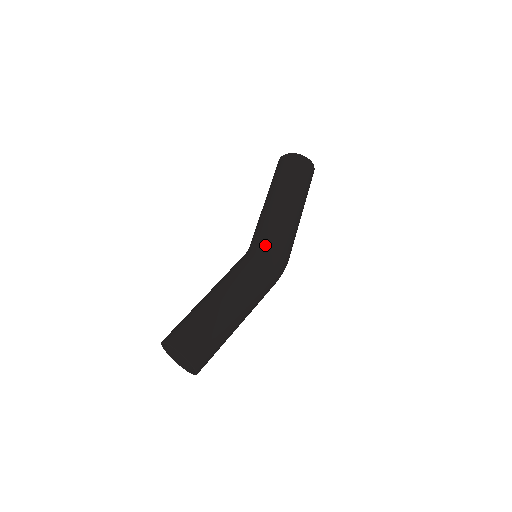
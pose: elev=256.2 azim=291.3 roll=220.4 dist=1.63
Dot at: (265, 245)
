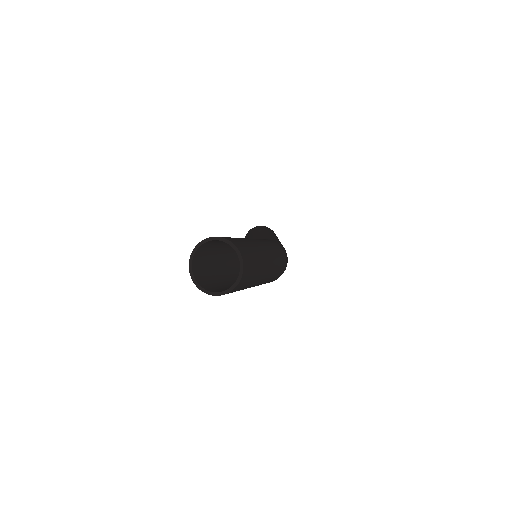
Dot at: (266, 238)
